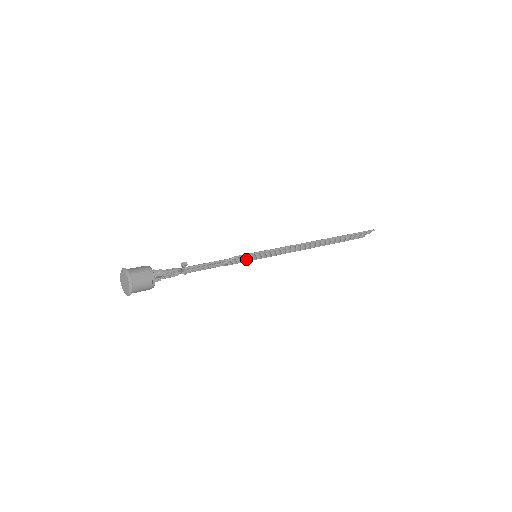
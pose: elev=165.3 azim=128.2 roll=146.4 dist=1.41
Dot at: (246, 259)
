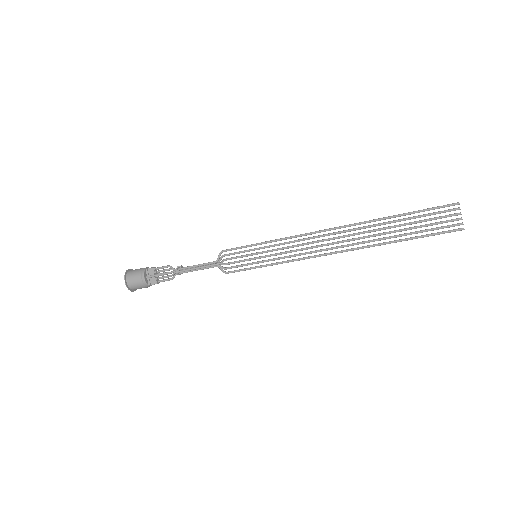
Dot at: (245, 260)
